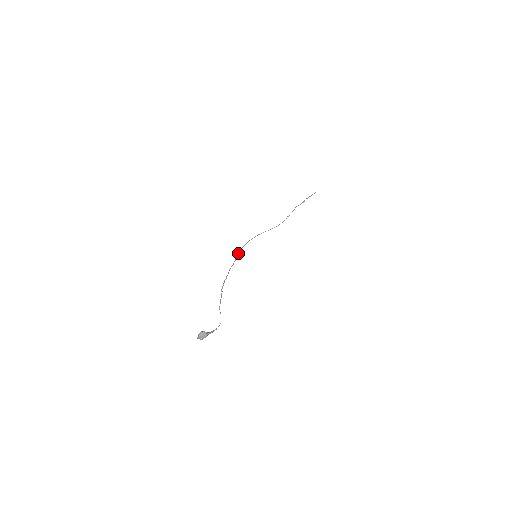
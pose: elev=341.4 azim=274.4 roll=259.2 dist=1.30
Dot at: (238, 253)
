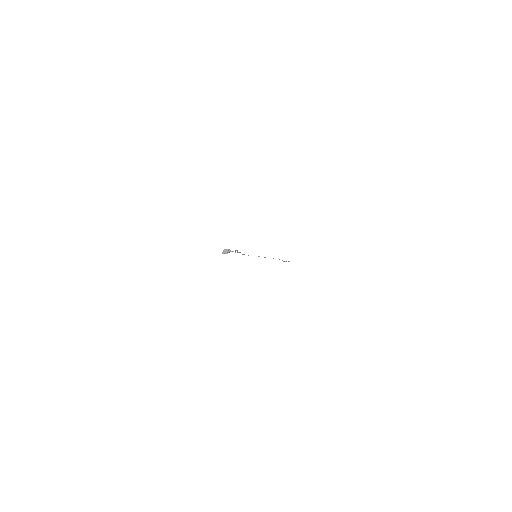
Dot at: (243, 254)
